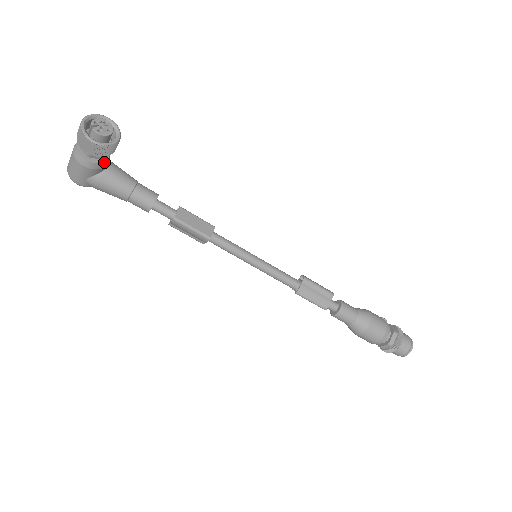
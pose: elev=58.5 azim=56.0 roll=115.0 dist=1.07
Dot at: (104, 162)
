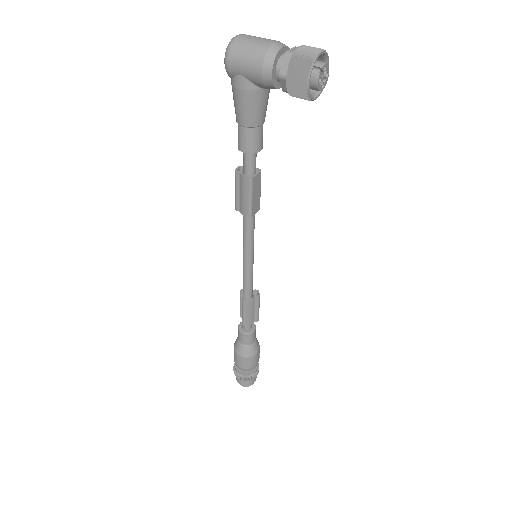
Dot at: (276, 88)
